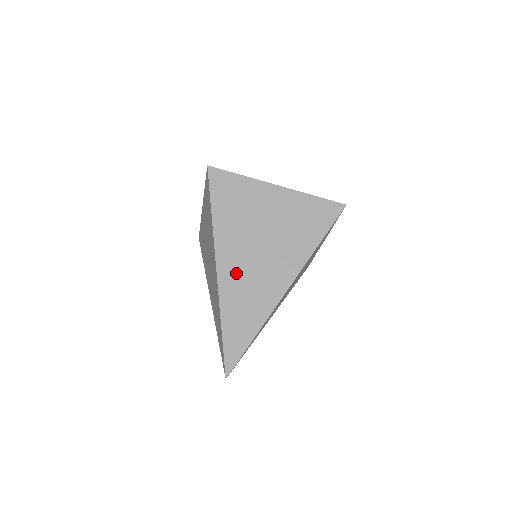
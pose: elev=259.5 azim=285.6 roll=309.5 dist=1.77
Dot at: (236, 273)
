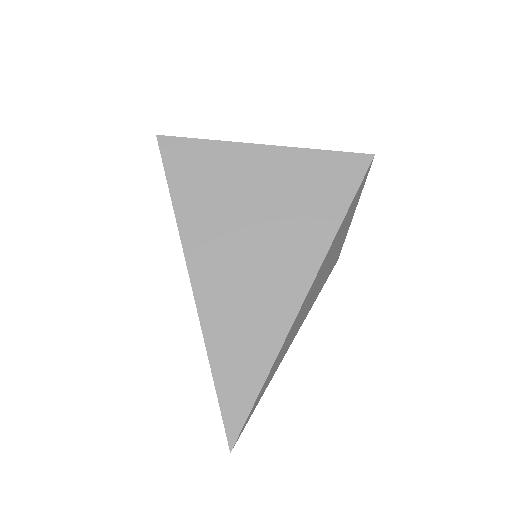
Dot at: (222, 287)
